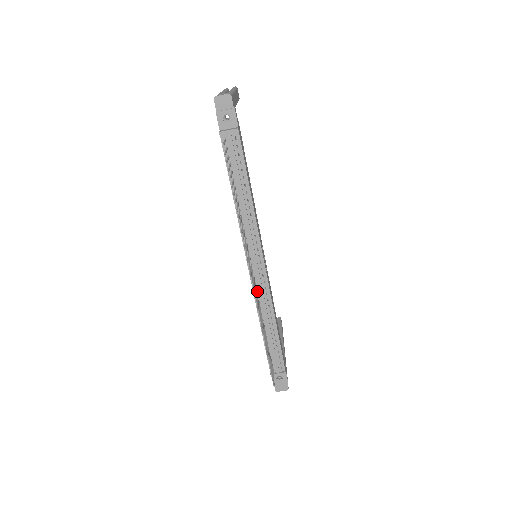
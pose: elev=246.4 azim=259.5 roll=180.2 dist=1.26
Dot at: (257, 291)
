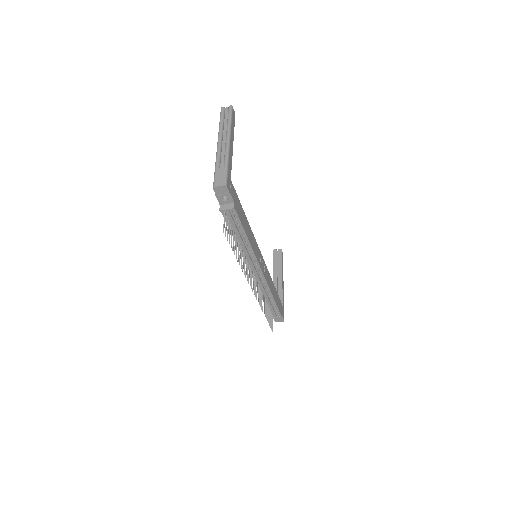
Dot at: (258, 283)
